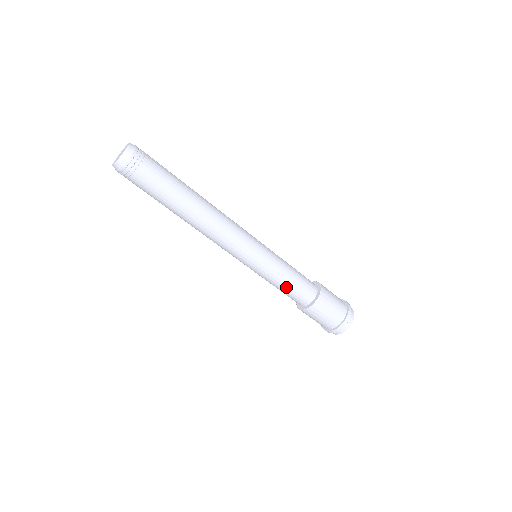
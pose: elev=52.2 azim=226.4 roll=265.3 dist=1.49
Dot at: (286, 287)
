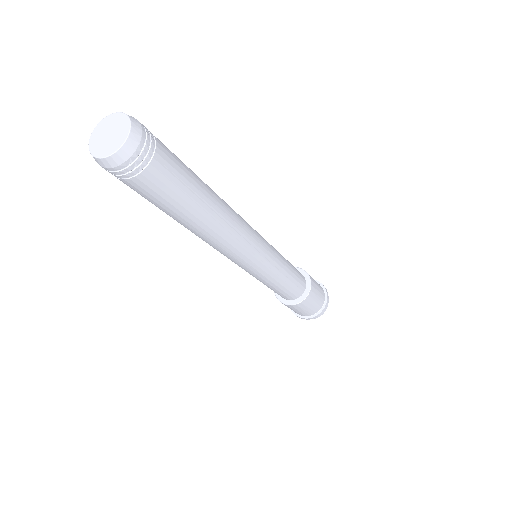
Dot at: (288, 283)
